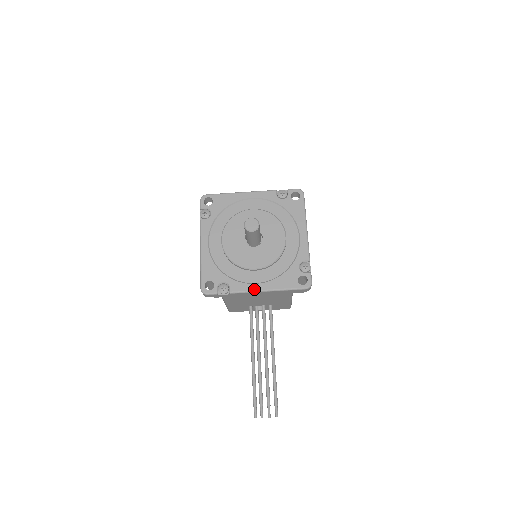
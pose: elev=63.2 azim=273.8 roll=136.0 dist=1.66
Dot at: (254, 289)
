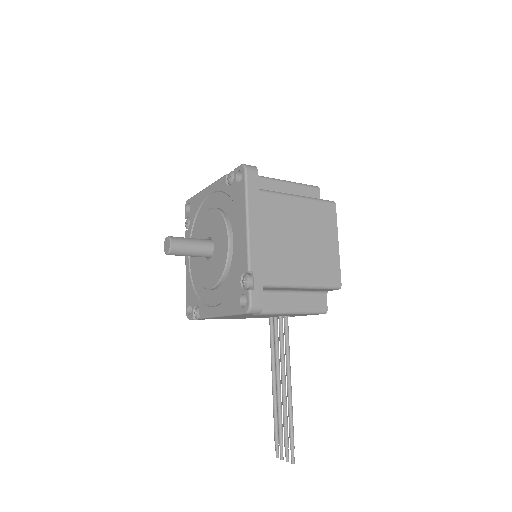
Dot at: (212, 314)
